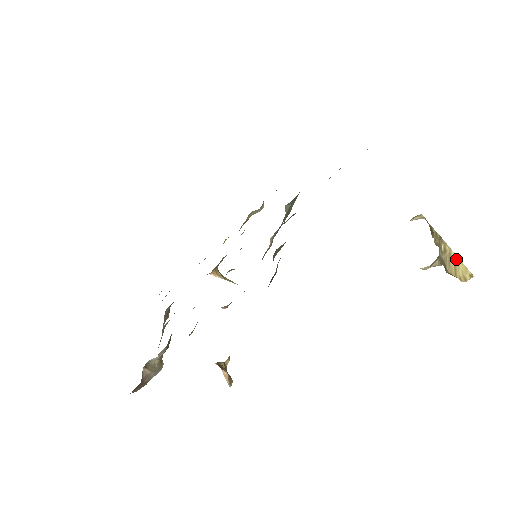
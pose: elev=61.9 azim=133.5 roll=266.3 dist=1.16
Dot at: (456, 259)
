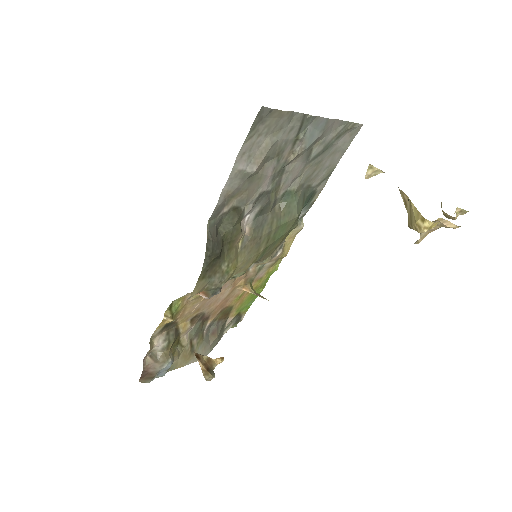
Dot at: (410, 206)
